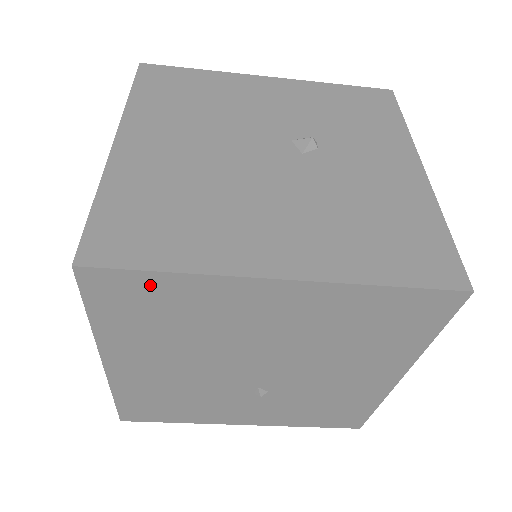
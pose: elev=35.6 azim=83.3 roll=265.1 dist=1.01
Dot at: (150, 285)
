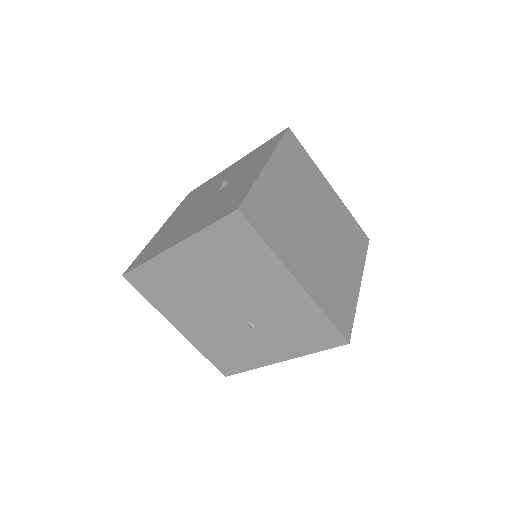
Dot at: (145, 273)
